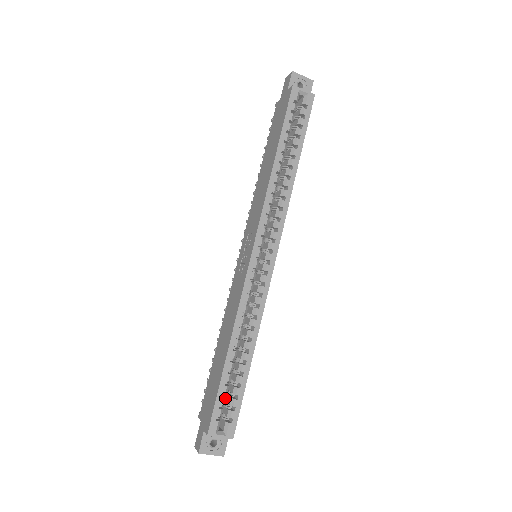
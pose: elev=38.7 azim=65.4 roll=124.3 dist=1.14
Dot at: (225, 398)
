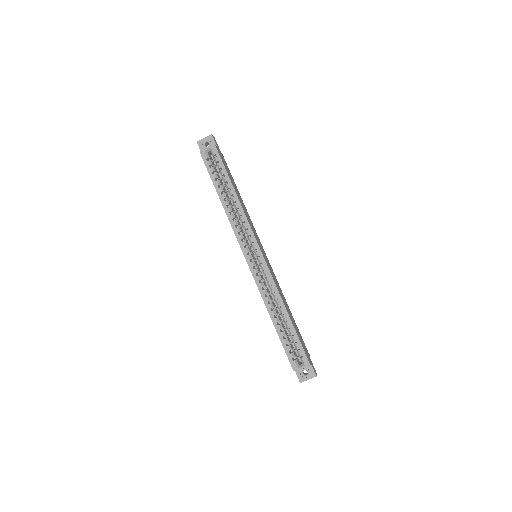
Dot at: (290, 346)
